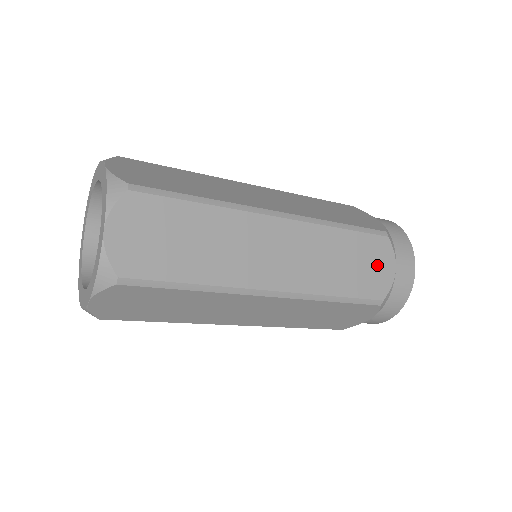
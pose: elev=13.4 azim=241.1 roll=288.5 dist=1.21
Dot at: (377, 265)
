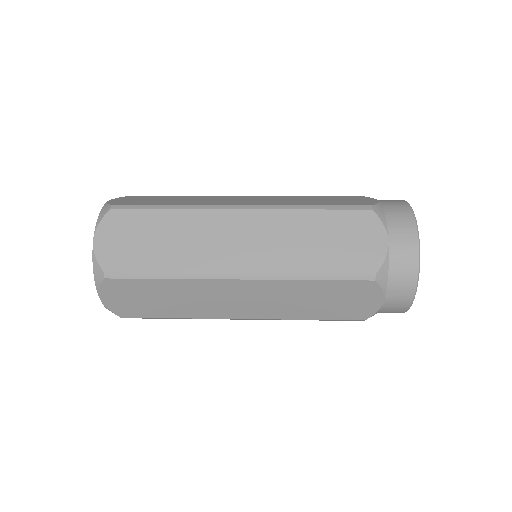
Dot at: (361, 239)
